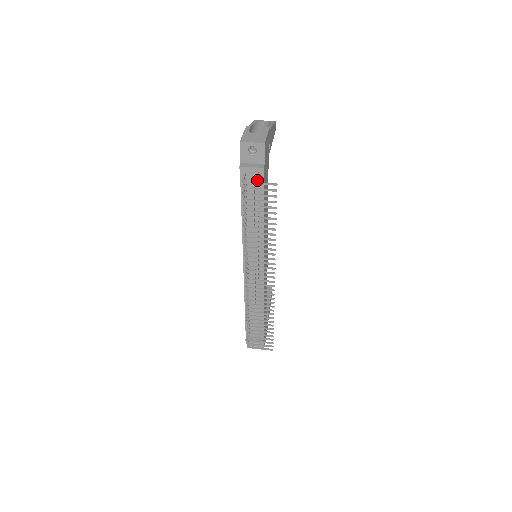
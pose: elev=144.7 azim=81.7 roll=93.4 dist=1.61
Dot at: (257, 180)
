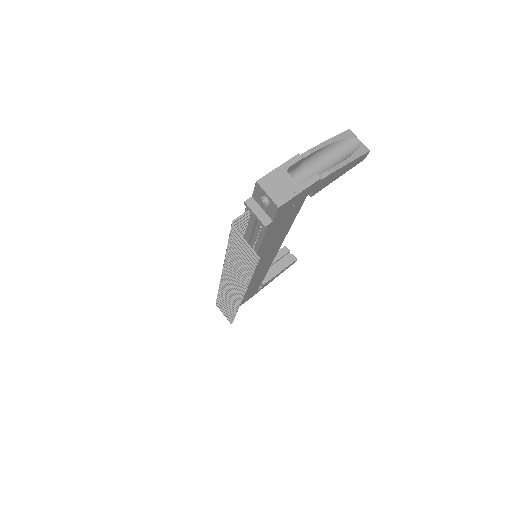
Dot at: (260, 225)
